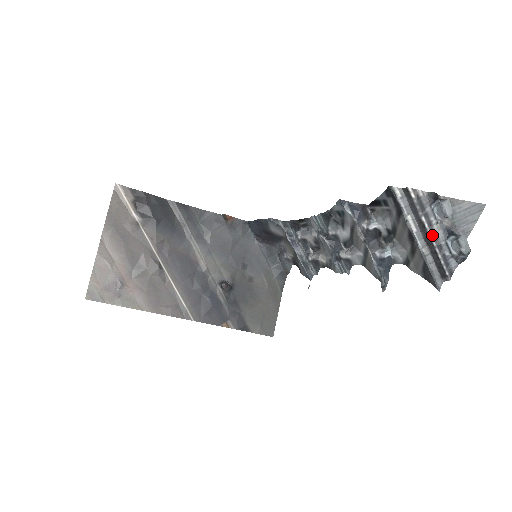
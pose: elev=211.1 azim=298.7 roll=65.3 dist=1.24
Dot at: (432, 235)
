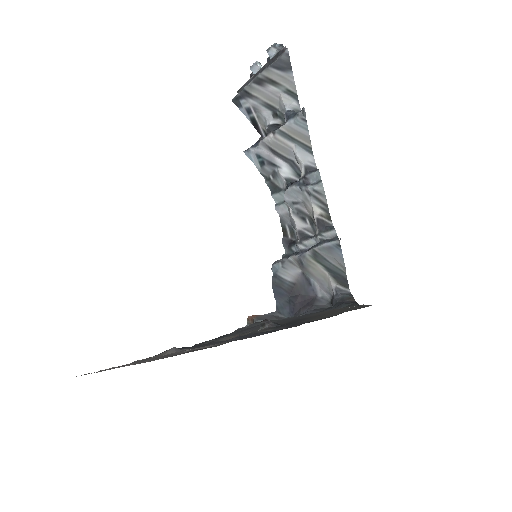
Dot at: (262, 69)
